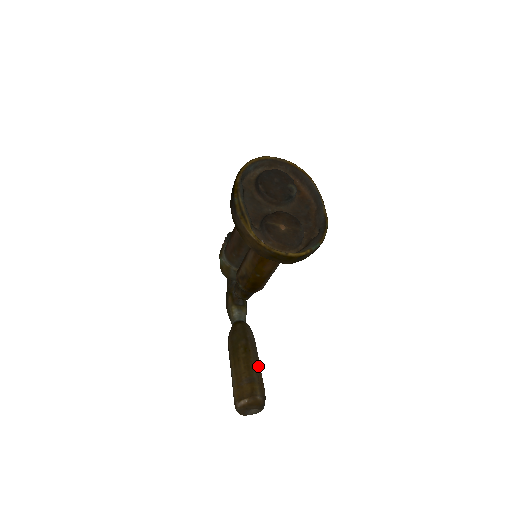
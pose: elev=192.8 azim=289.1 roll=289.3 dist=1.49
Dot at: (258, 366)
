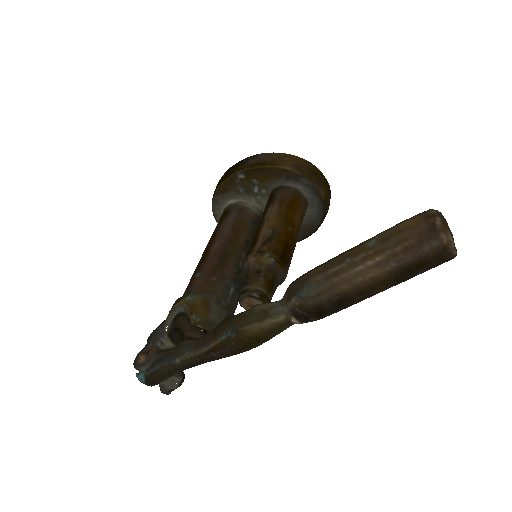
Dot at: occluded
